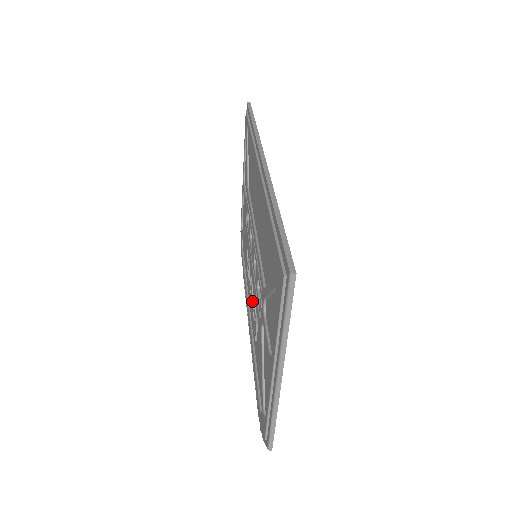
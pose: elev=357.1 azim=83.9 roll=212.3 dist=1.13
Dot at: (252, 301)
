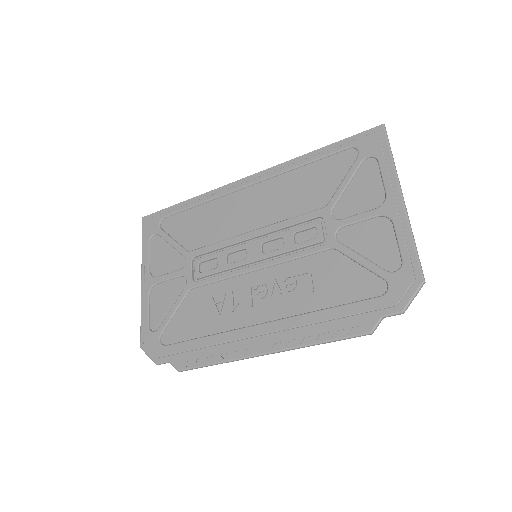
Dot at: (276, 285)
